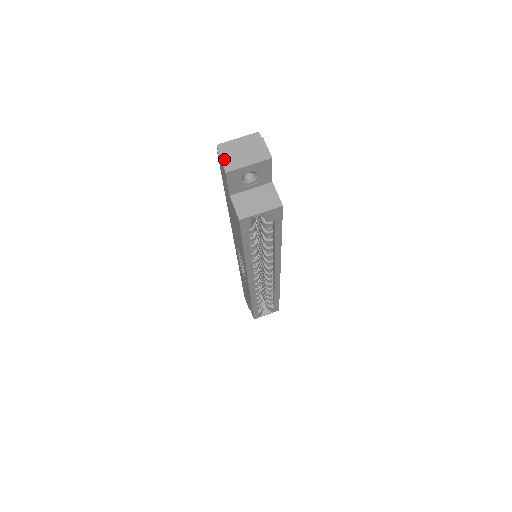
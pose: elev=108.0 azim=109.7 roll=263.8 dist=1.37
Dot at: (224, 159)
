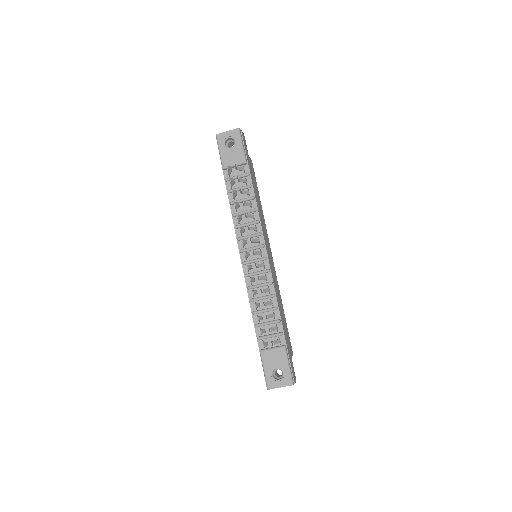
Dot at: occluded
